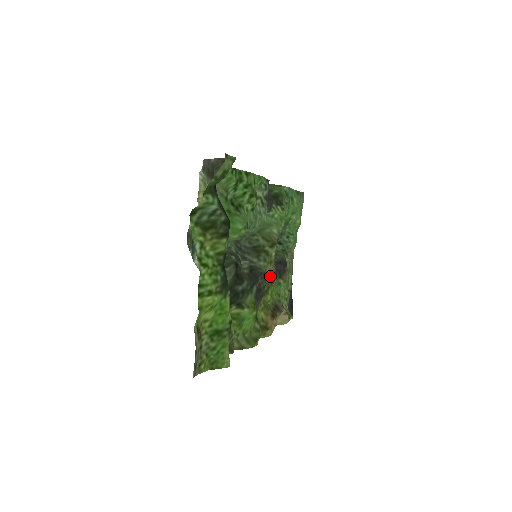
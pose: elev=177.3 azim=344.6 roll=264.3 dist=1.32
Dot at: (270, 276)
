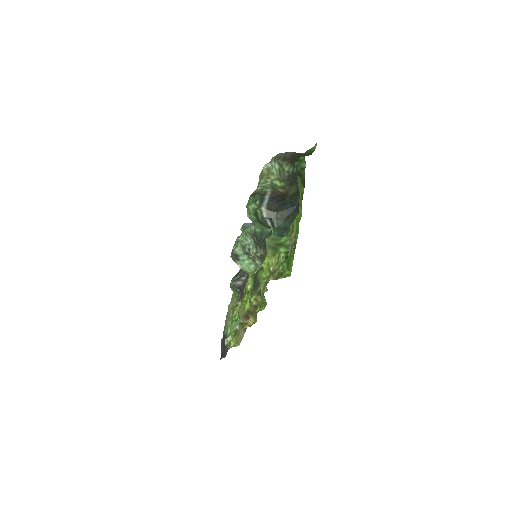
Dot at: (252, 284)
